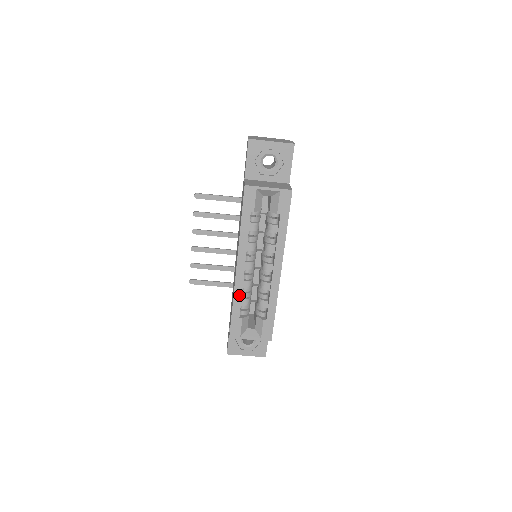
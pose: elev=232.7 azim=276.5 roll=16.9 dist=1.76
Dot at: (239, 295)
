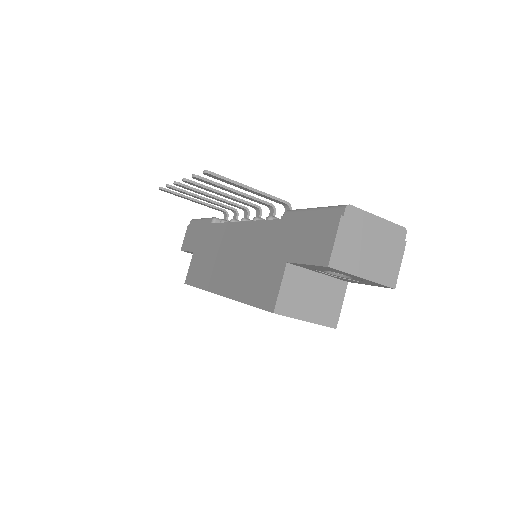
Dot at: occluded
